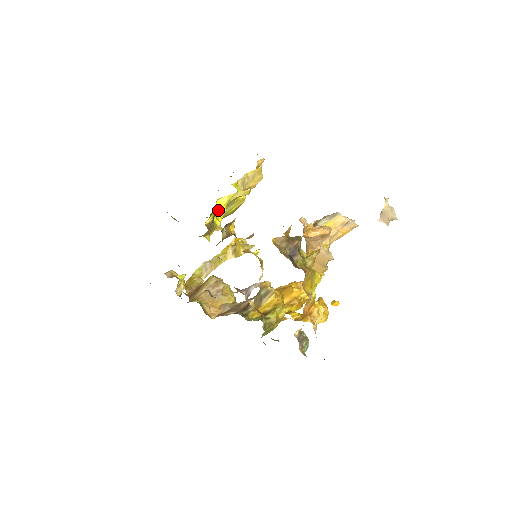
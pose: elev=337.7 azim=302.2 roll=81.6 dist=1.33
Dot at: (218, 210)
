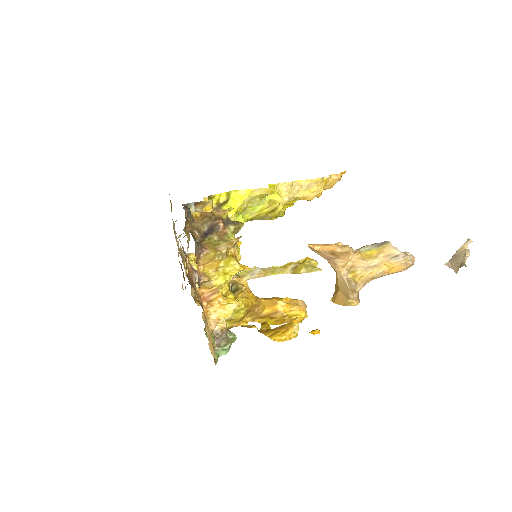
Dot at: (231, 201)
